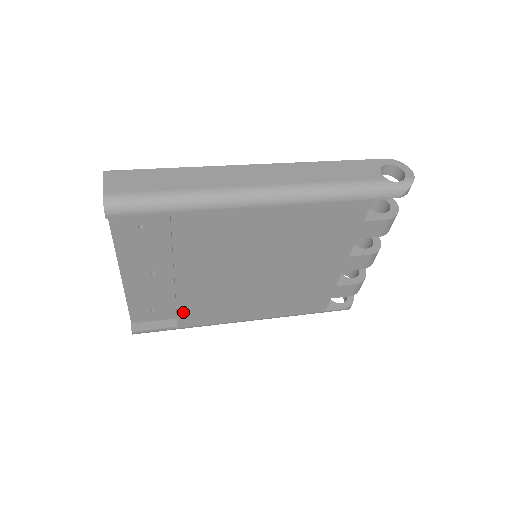
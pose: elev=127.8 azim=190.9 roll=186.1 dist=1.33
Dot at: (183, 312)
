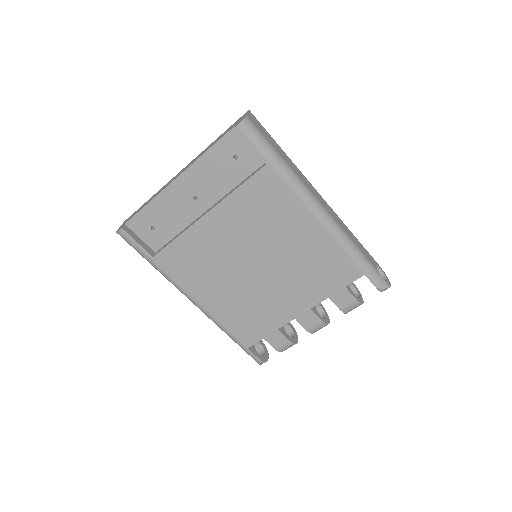
Dot at: (173, 247)
